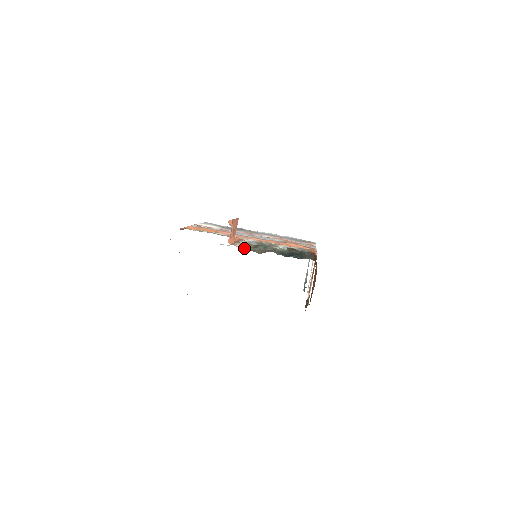
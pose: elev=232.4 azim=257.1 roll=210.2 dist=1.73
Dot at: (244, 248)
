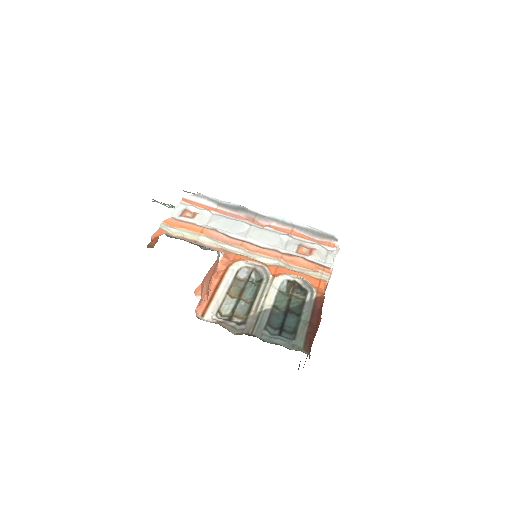
Dot at: (221, 307)
